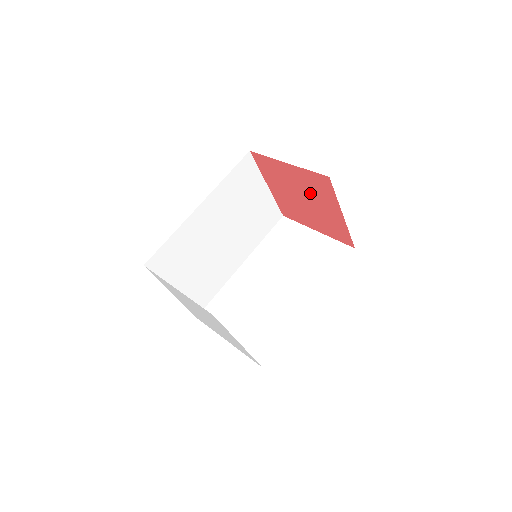
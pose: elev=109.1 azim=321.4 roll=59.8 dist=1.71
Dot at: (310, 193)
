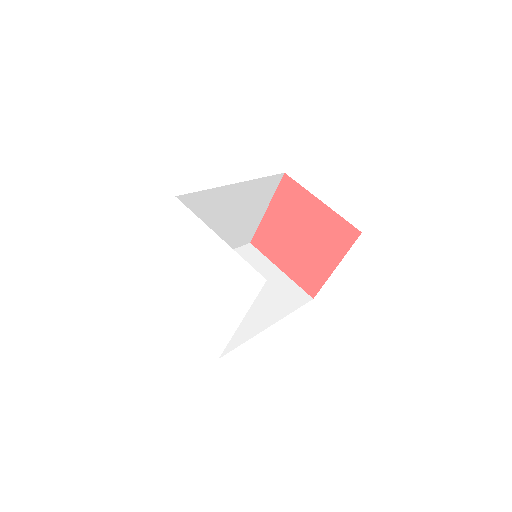
Dot at: (295, 218)
